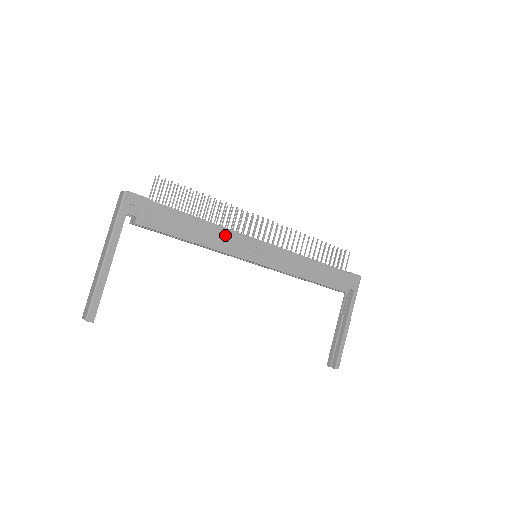
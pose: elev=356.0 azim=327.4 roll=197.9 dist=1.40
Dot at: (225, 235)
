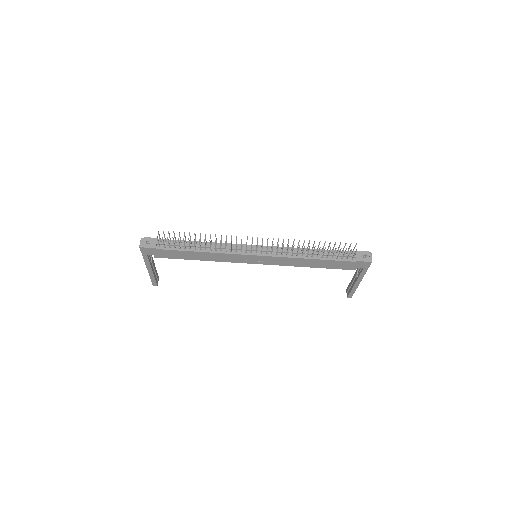
Dot at: (221, 255)
